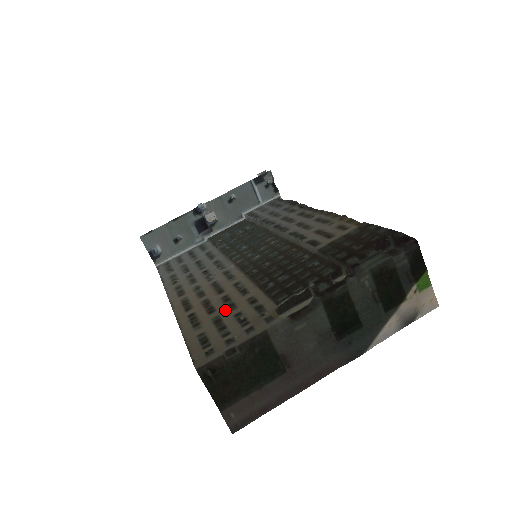
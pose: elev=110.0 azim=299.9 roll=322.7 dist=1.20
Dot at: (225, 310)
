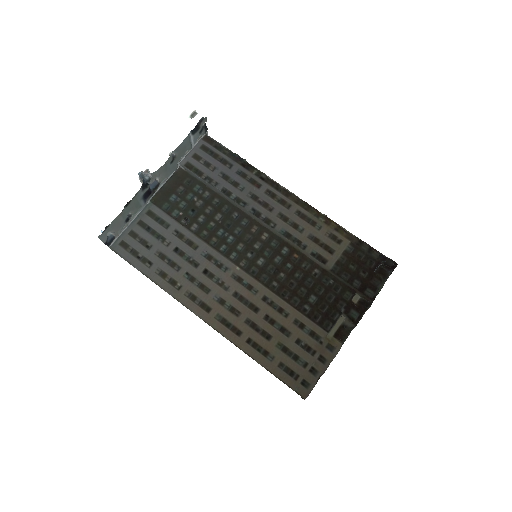
Dot at: (282, 336)
